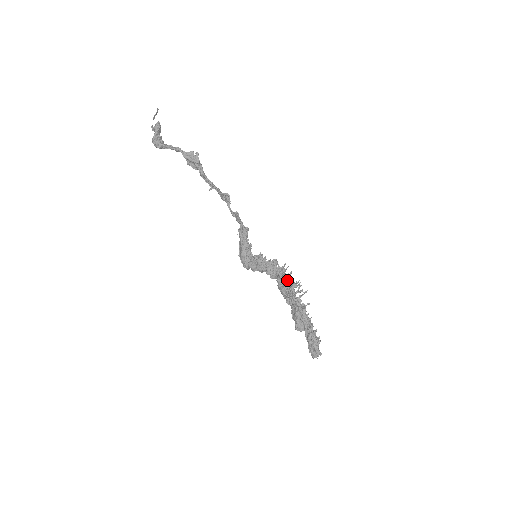
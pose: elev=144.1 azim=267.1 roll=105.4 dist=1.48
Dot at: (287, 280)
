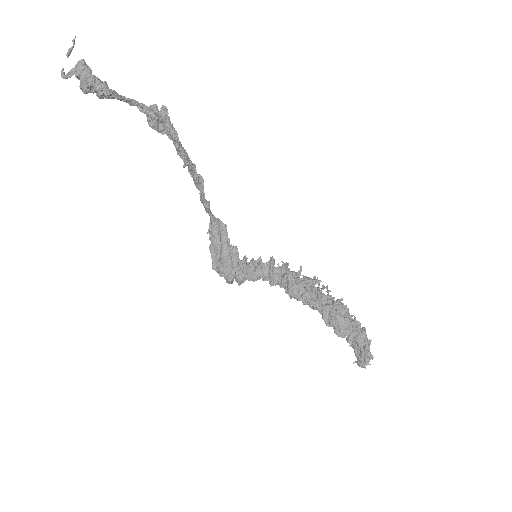
Dot at: (303, 278)
